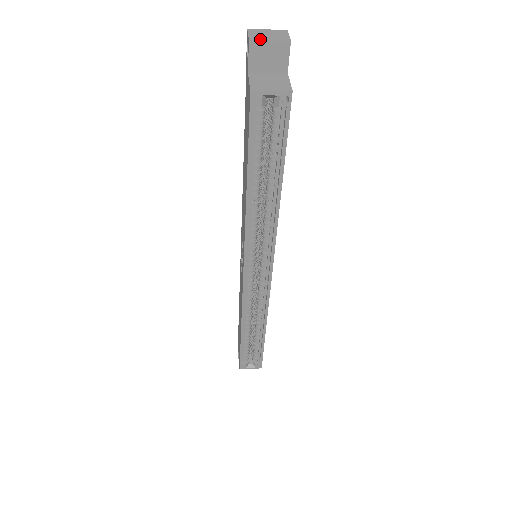
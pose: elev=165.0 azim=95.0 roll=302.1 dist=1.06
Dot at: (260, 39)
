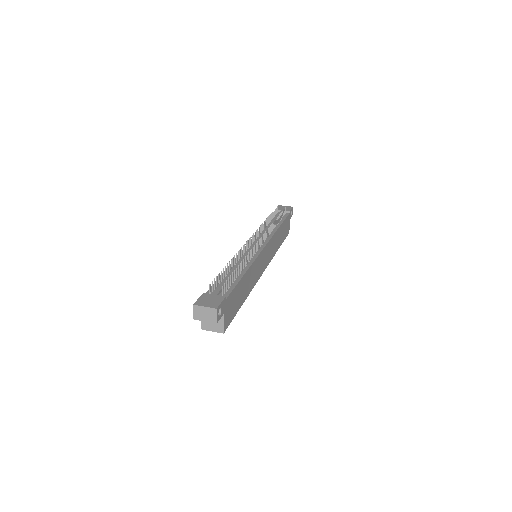
Dot at: (200, 319)
